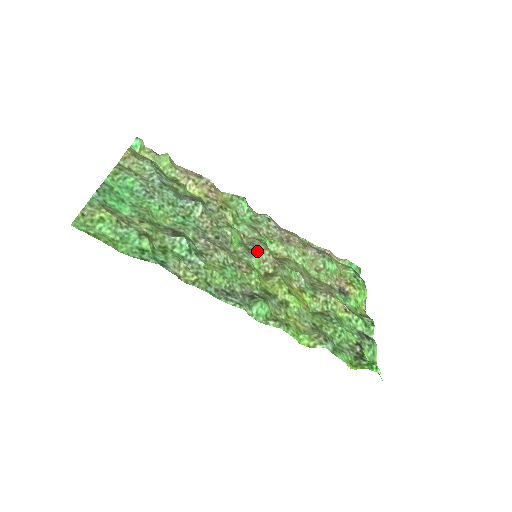
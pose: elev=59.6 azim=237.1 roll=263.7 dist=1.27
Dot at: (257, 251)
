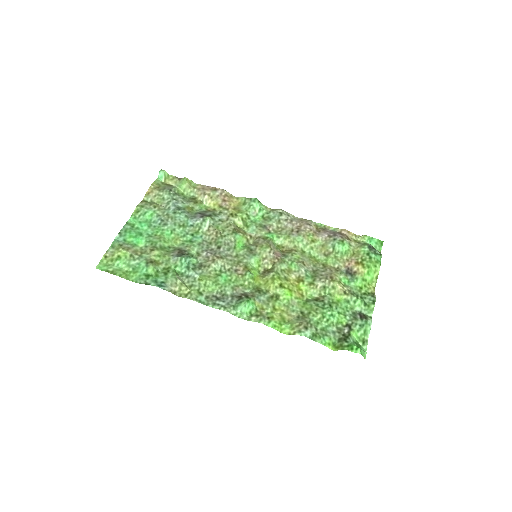
Dot at: (259, 250)
